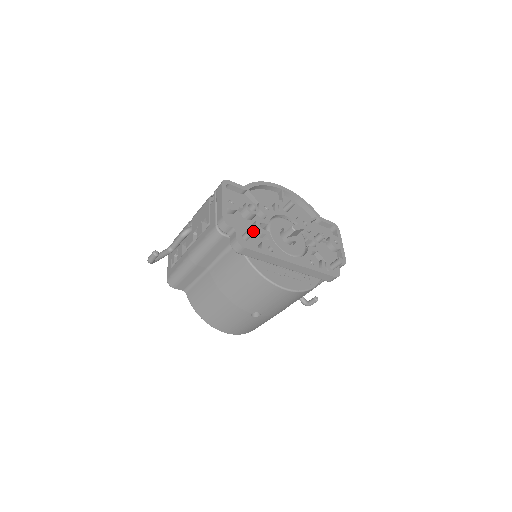
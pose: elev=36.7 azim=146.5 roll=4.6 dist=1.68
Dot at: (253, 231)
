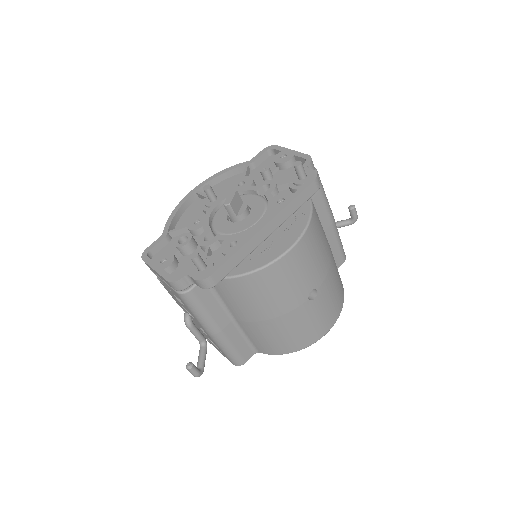
Dot at: (195, 257)
